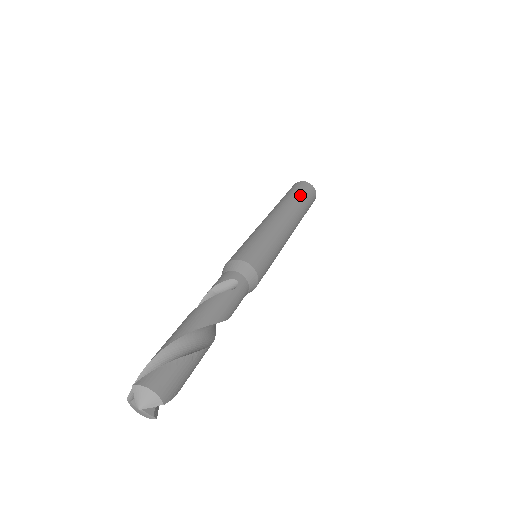
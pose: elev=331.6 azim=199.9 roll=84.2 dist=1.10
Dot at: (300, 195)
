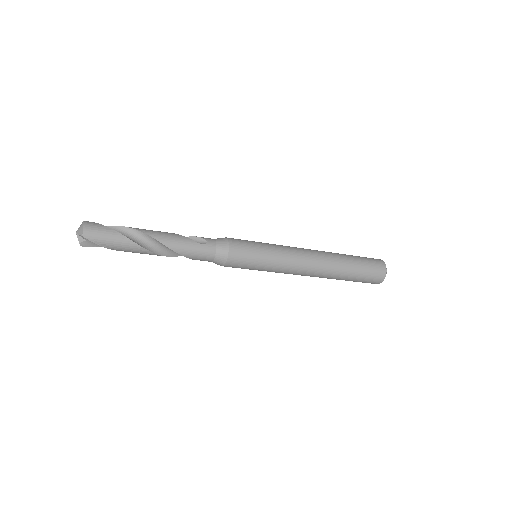
Dot at: (356, 260)
